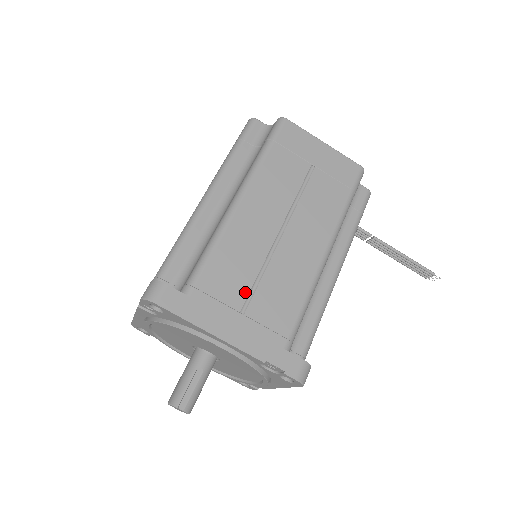
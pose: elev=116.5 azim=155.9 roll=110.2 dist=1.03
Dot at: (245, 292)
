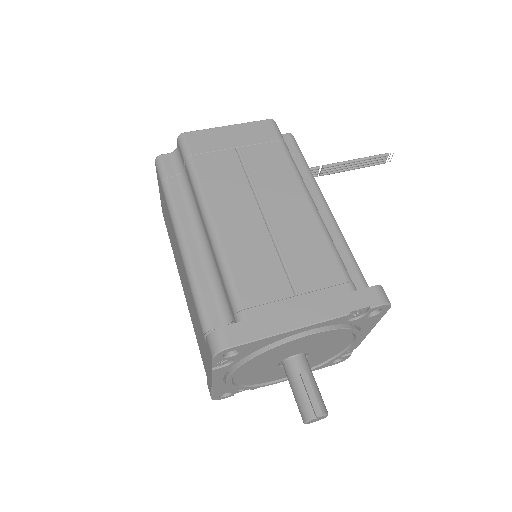
Dot at: (283, 278)
